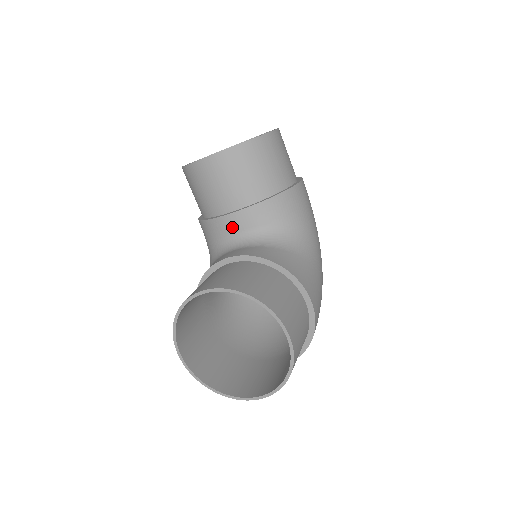
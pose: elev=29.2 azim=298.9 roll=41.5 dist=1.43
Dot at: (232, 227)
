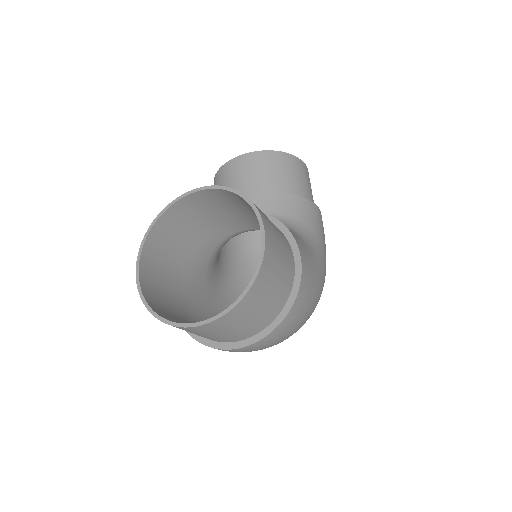
Dot at: occluded
